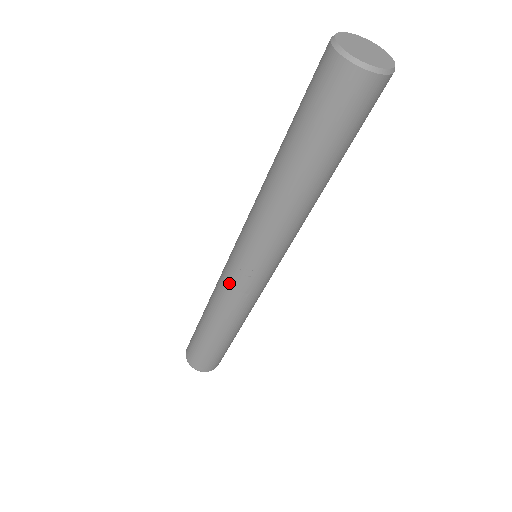
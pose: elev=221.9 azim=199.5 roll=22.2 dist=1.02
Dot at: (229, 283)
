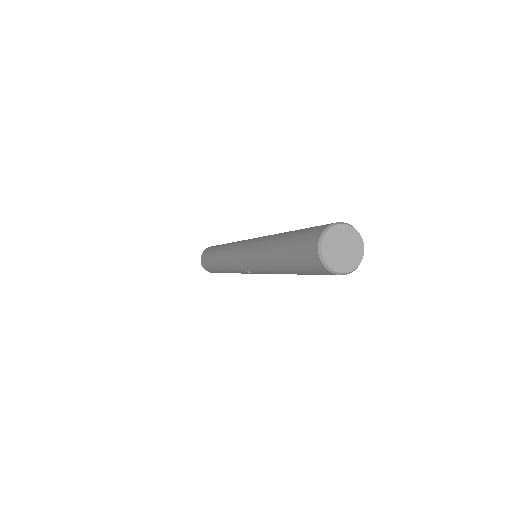
Dot at: (235, 267)
